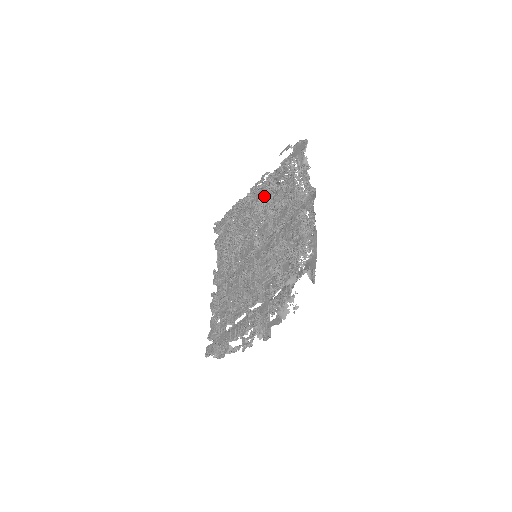
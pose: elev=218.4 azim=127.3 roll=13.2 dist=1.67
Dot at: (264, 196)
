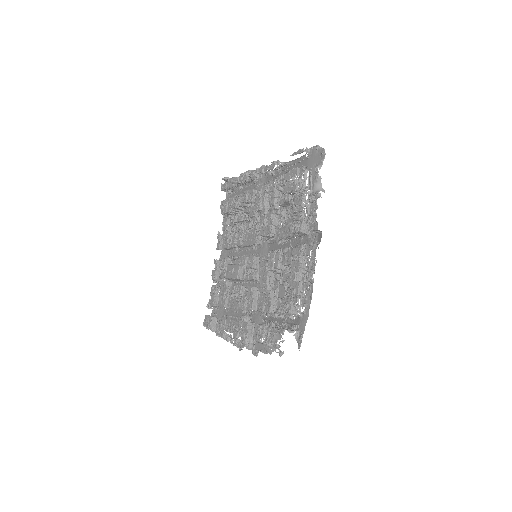
Dot at: (270, 195)
